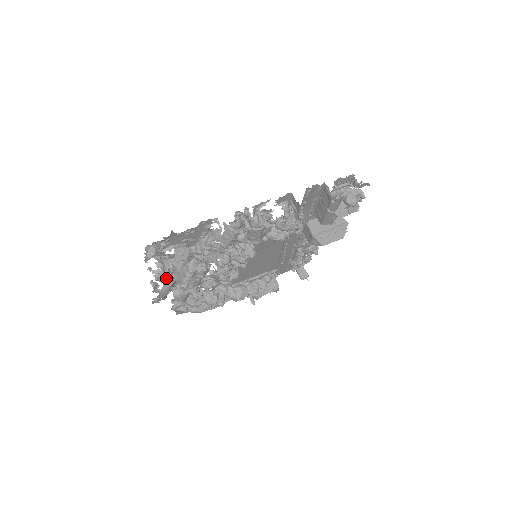
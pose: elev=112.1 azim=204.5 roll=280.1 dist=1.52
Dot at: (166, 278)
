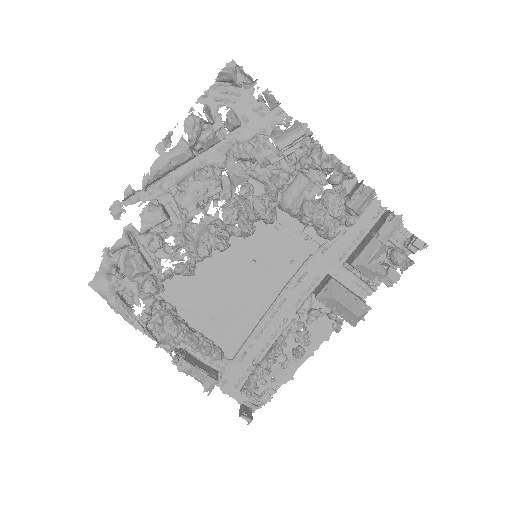
Dot at: (194, 129)
